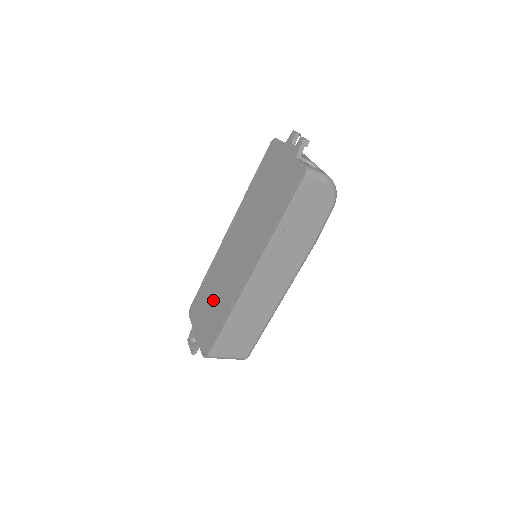
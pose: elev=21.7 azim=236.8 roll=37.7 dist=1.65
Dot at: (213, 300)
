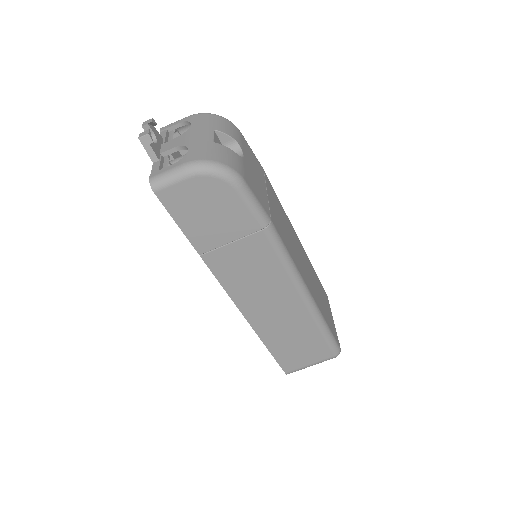
Dot at: occluded
